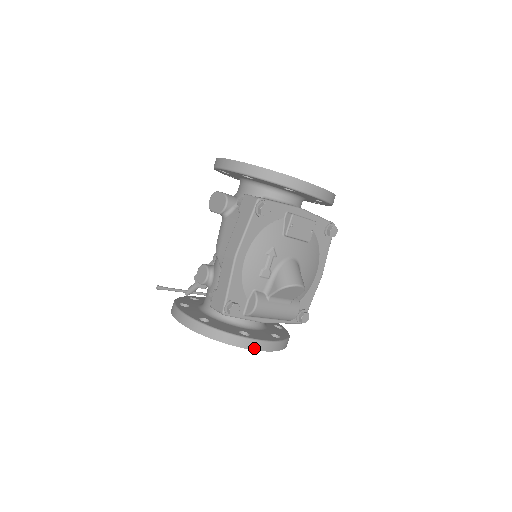
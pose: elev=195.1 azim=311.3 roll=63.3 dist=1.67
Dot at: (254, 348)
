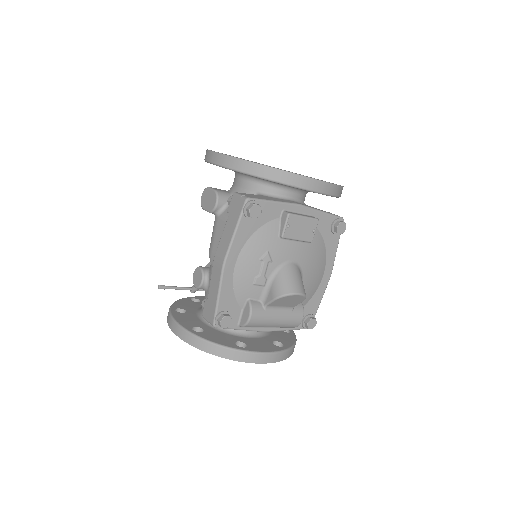
Dot at: (251, 361)
